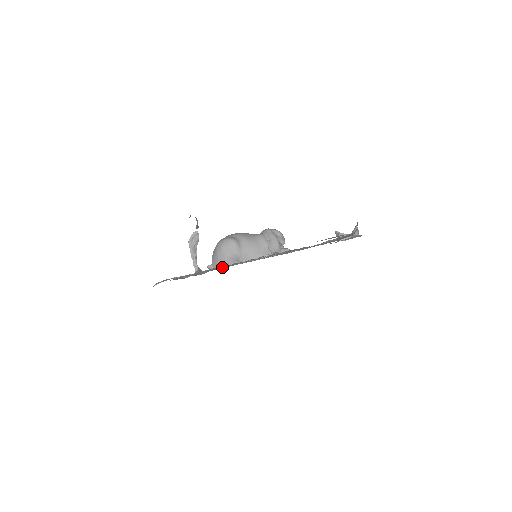
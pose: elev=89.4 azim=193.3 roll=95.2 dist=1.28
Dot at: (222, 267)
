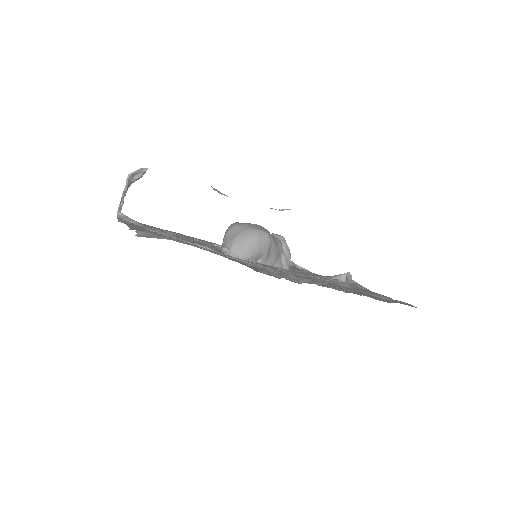
Dot at: (245, 259)
